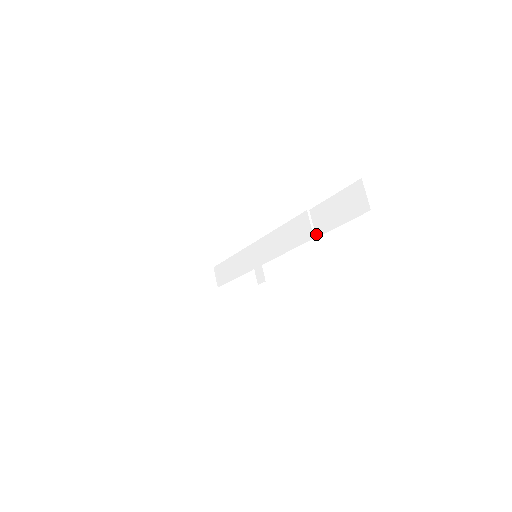
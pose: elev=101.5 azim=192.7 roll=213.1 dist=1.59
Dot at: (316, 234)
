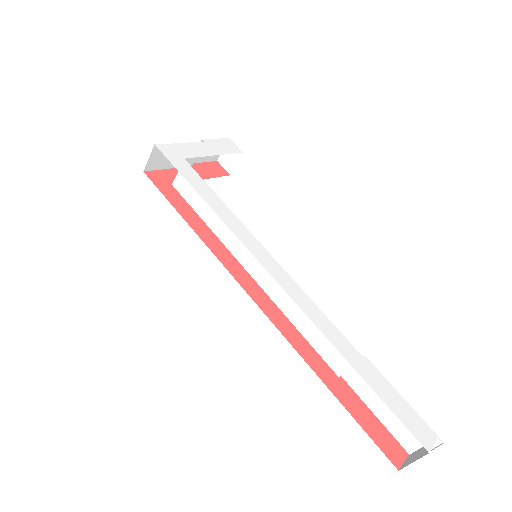
Dot at: (345, 375)
